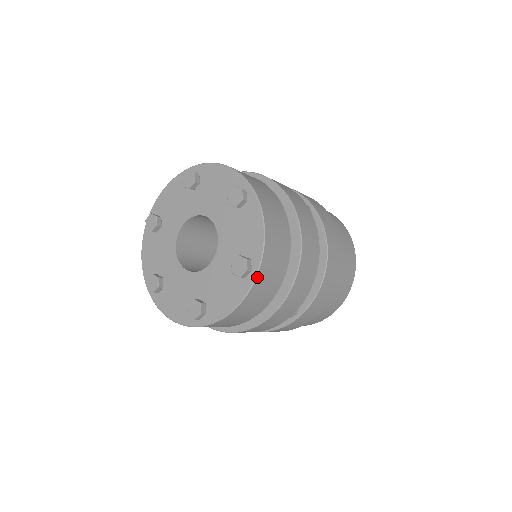
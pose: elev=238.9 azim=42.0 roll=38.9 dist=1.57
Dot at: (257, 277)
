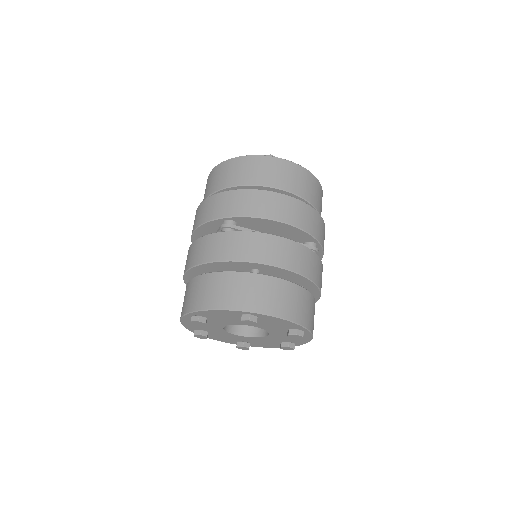
Dot at: (296, 345)
